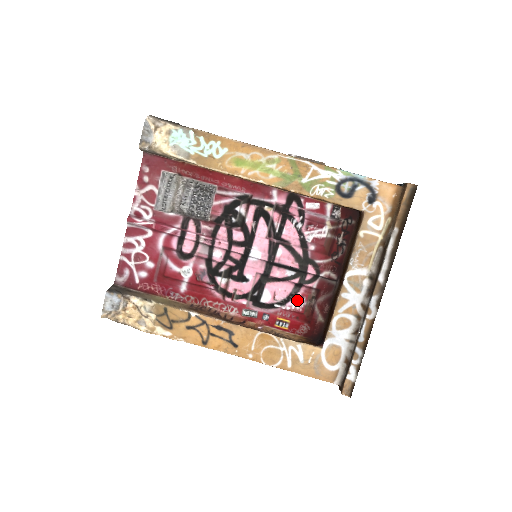
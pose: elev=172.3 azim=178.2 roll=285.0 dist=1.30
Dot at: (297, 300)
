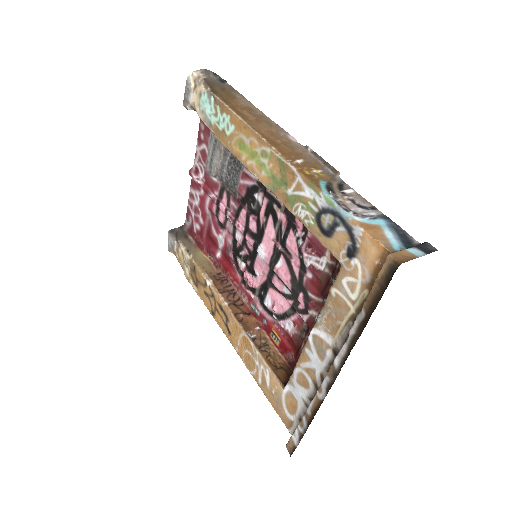
Dot at: (290, 323)
